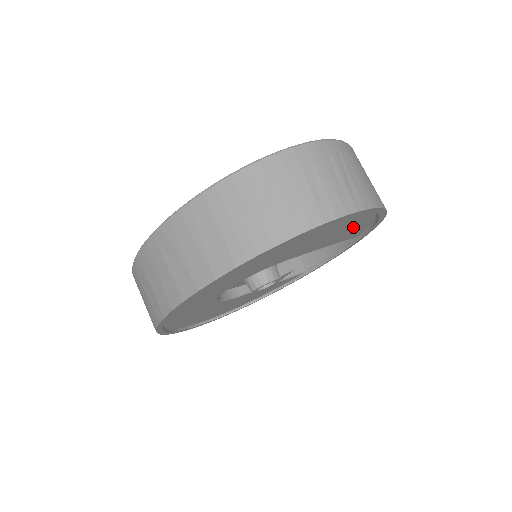
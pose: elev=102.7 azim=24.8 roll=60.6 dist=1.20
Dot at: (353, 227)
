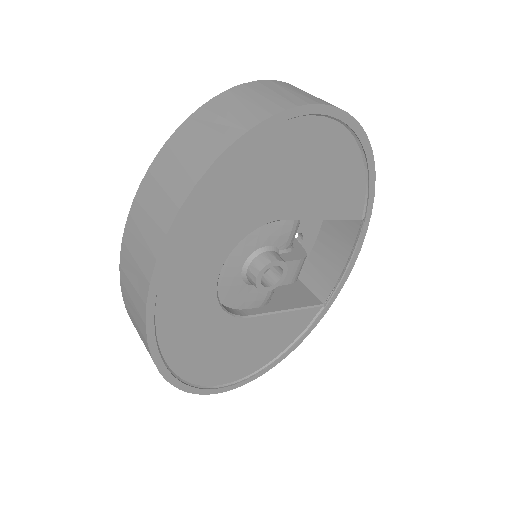
Dot at: (344, 176)
